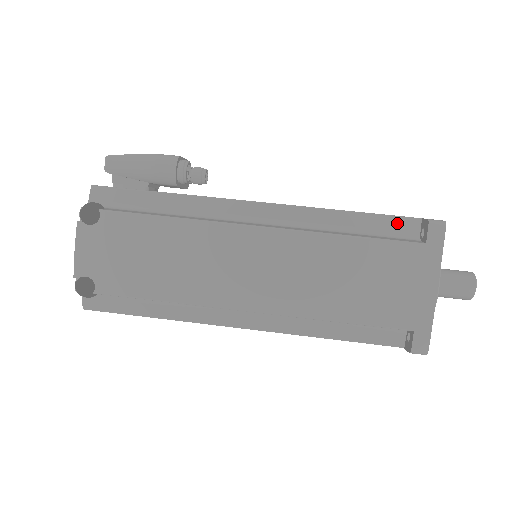
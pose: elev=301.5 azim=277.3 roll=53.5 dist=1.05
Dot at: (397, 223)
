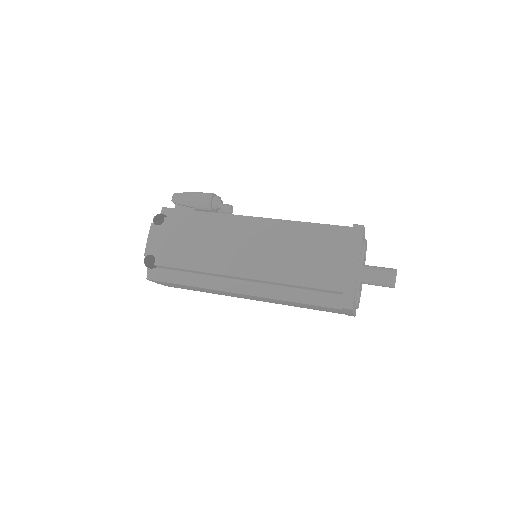
Dot at: (338, 229)
